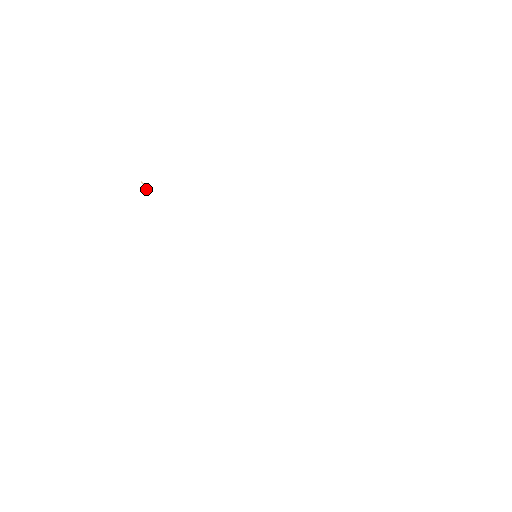
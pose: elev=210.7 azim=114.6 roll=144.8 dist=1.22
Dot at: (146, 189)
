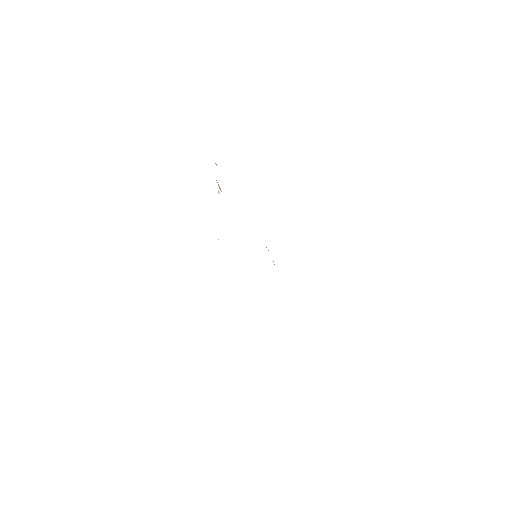
Dot at: occluded
